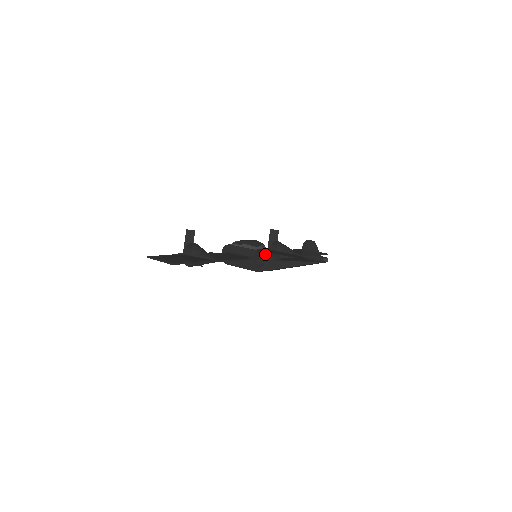
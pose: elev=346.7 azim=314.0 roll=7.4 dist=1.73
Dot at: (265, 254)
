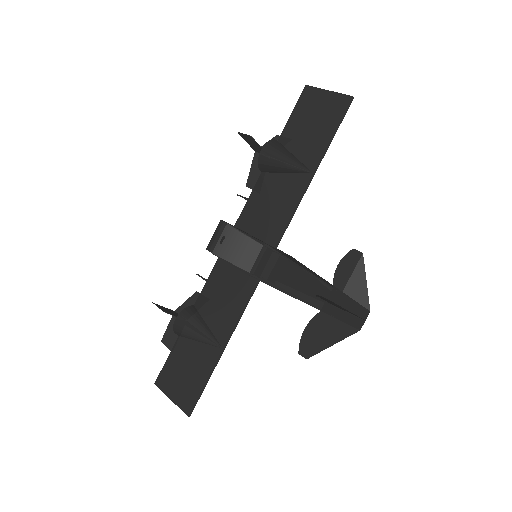
Dot at: occluded
